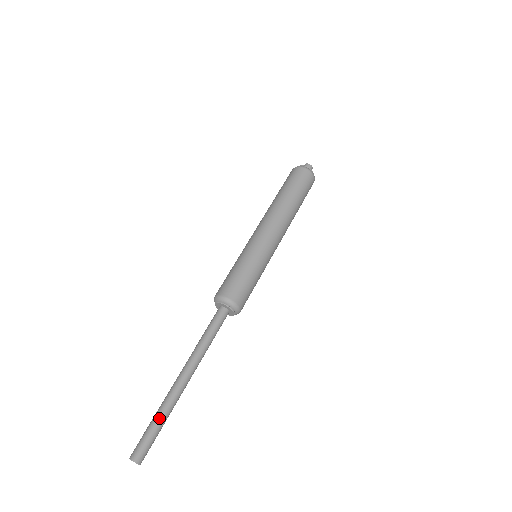
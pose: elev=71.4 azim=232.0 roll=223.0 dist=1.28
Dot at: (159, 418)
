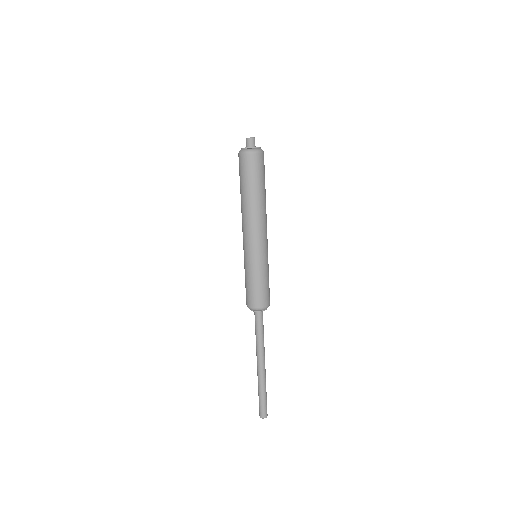
Dot at: (260, 393)
